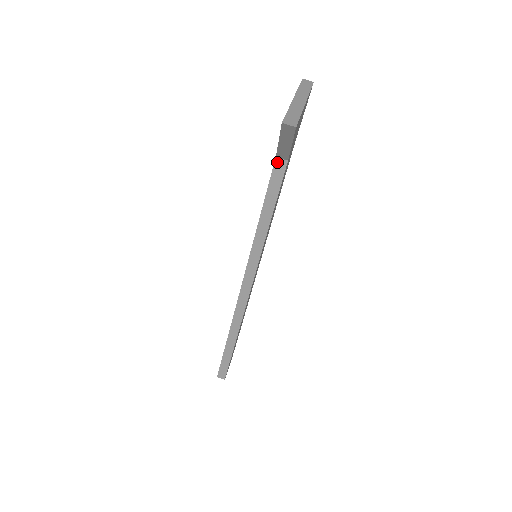
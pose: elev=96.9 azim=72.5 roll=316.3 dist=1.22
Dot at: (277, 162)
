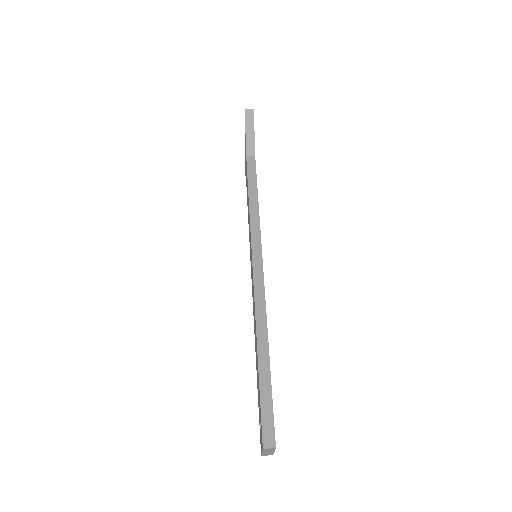
Dot at: (248, 159)
